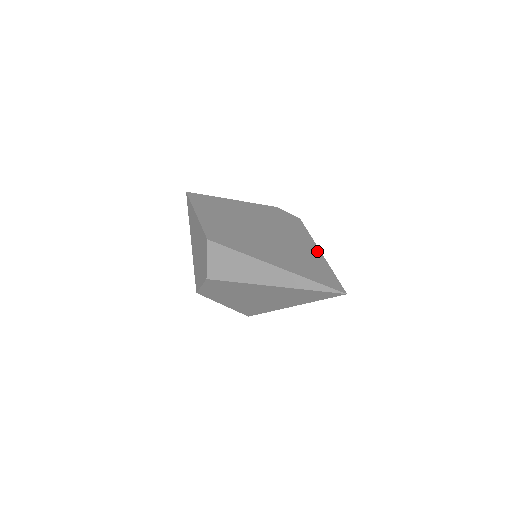
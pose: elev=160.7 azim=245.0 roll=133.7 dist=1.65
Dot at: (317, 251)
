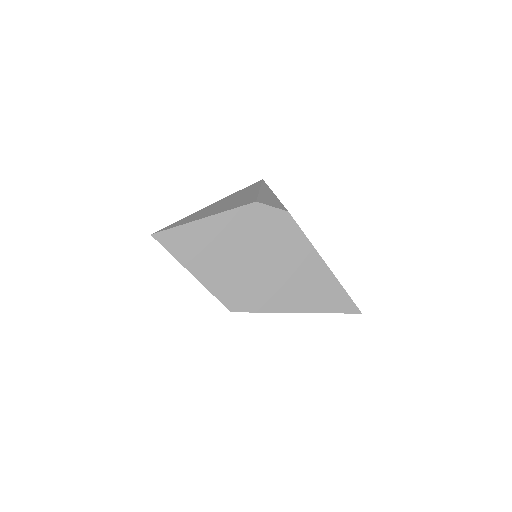
Dot at: (324, 267)
